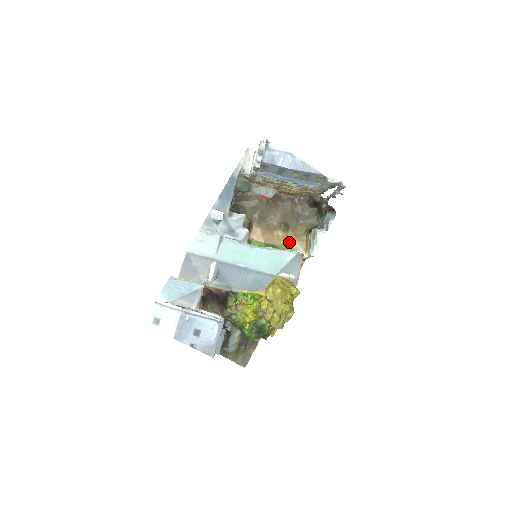
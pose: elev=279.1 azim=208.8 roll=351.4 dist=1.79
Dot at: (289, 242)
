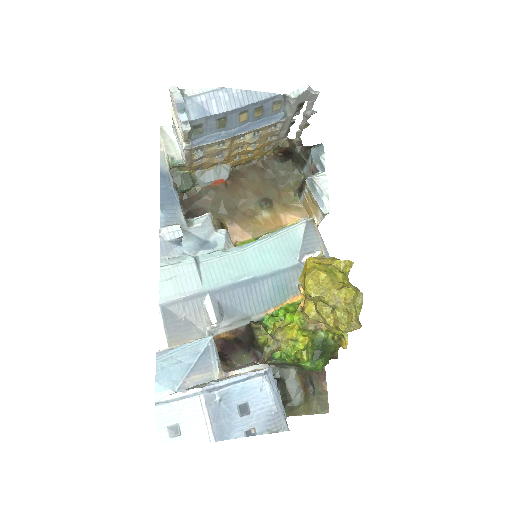
Dot at: (283, 219)
